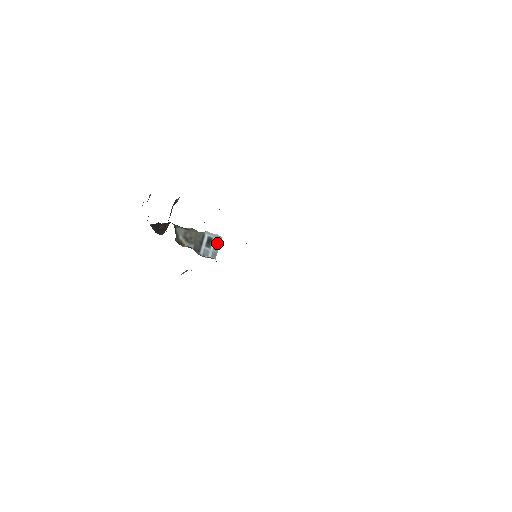
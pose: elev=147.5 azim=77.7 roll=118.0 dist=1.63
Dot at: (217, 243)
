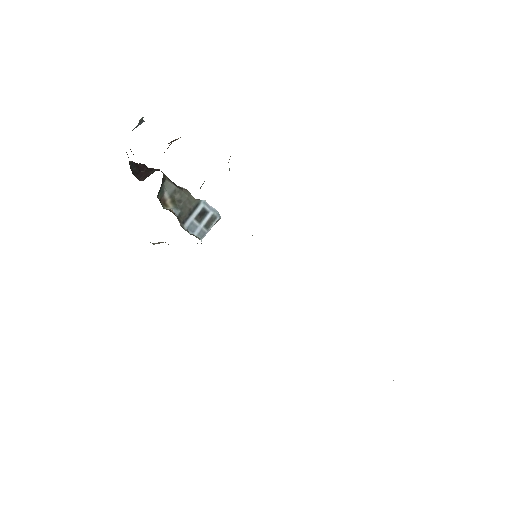
Dot at: (212, 220)
